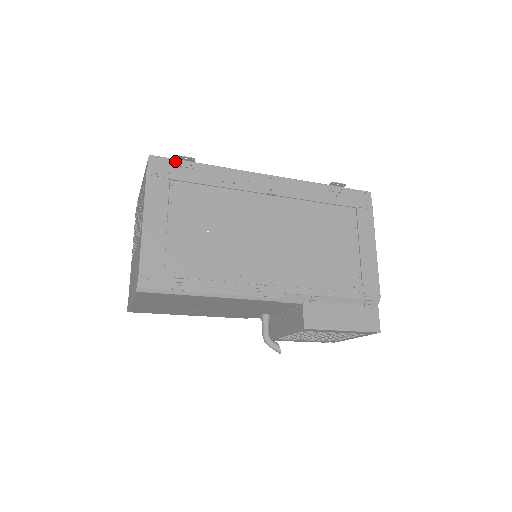
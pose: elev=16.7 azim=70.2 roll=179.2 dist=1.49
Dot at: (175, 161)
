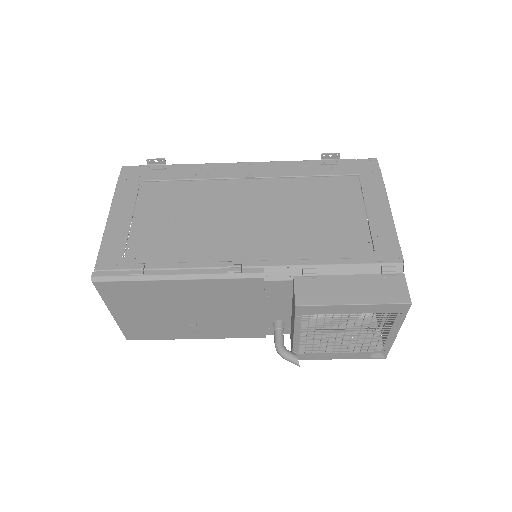
Dot at: (147, 167)
